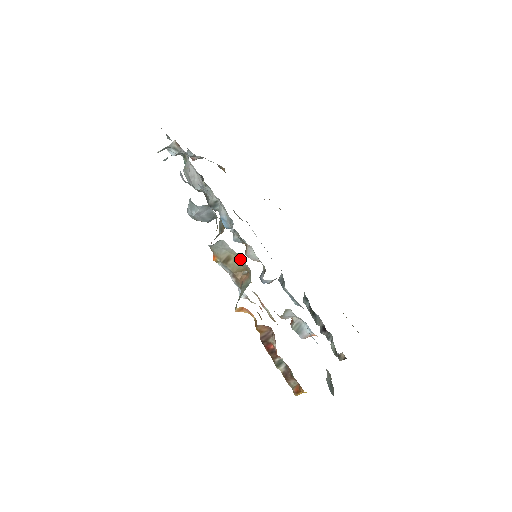
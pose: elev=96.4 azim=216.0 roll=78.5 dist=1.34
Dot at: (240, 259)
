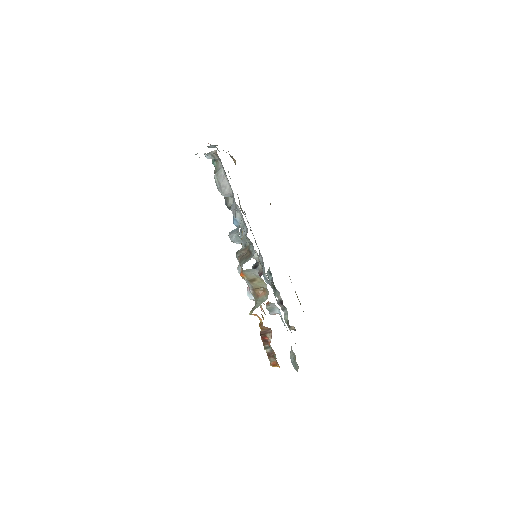
Dot at: (263, 283)
